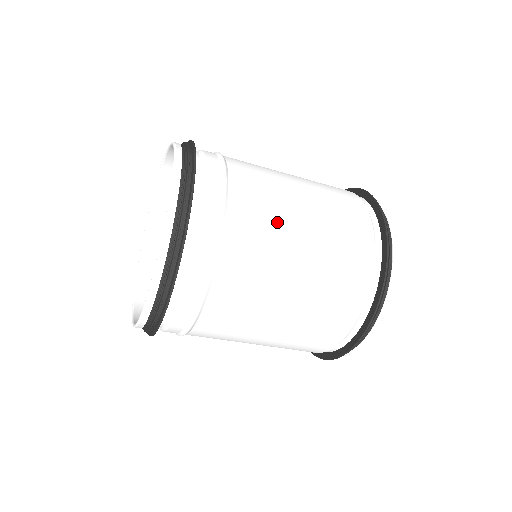
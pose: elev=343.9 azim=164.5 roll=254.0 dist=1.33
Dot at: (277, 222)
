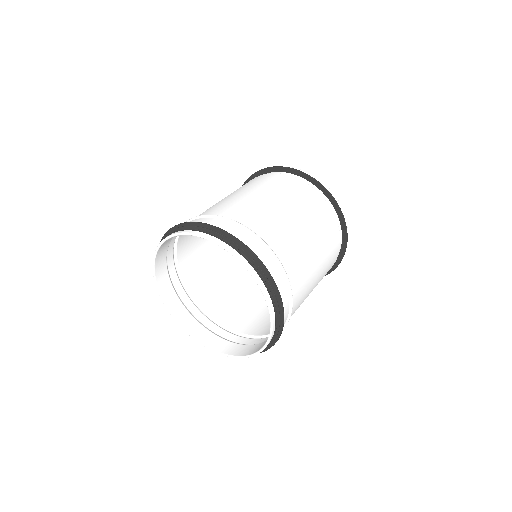
Dot at: (306, 258)
